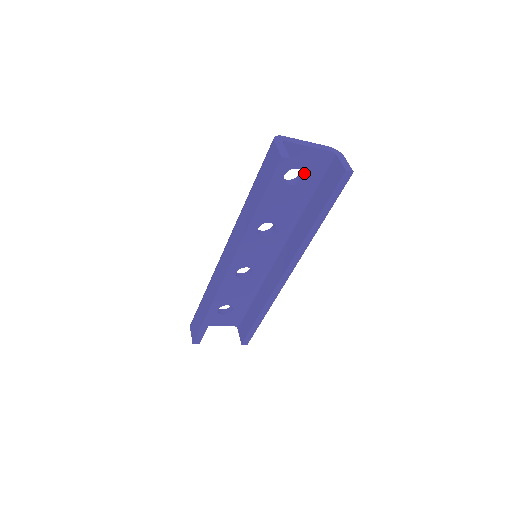
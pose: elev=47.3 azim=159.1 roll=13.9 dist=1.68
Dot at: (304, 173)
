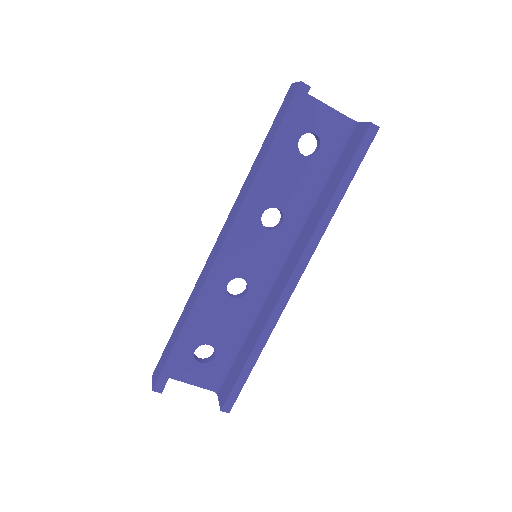
Dot at: (321, 142)
